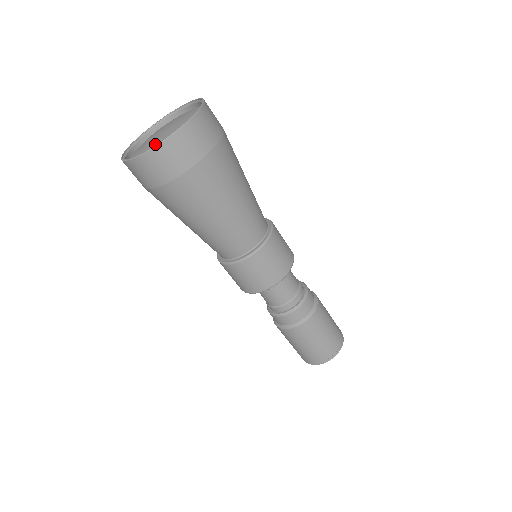
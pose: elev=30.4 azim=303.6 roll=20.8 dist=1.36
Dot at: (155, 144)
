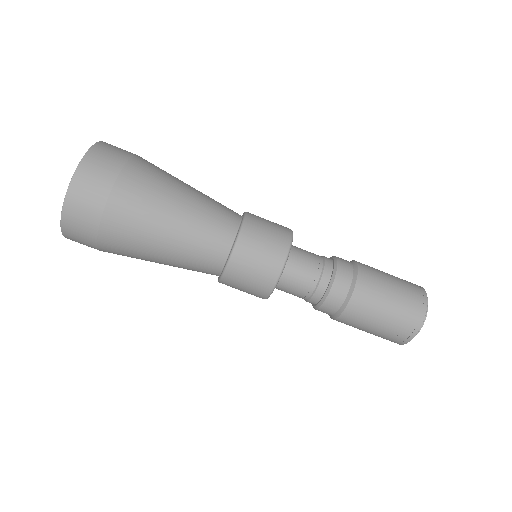
Dot at: occluded
